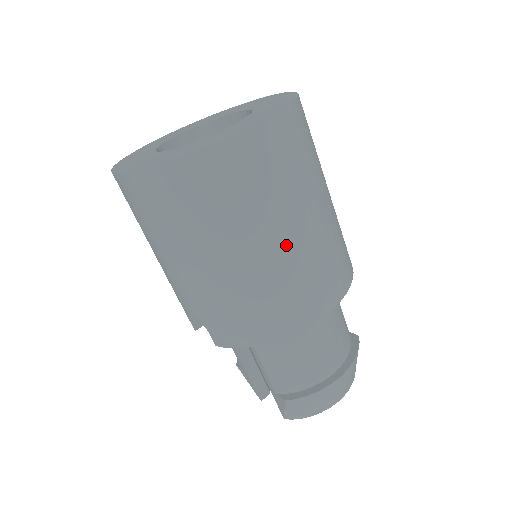
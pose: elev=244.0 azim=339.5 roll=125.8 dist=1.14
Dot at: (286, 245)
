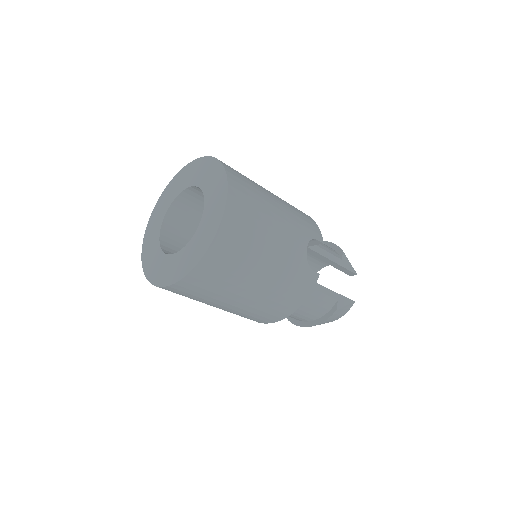
Dot at: (219, 308)
